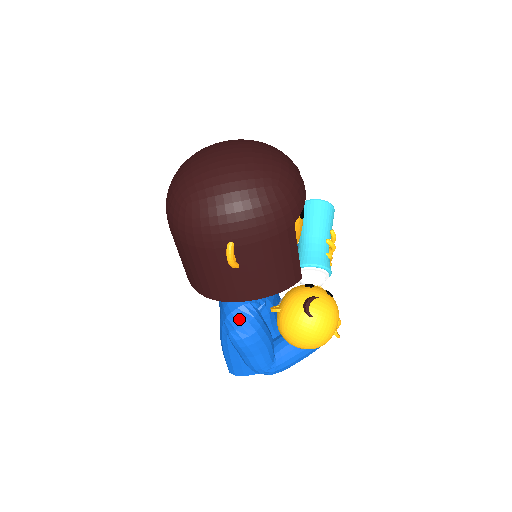
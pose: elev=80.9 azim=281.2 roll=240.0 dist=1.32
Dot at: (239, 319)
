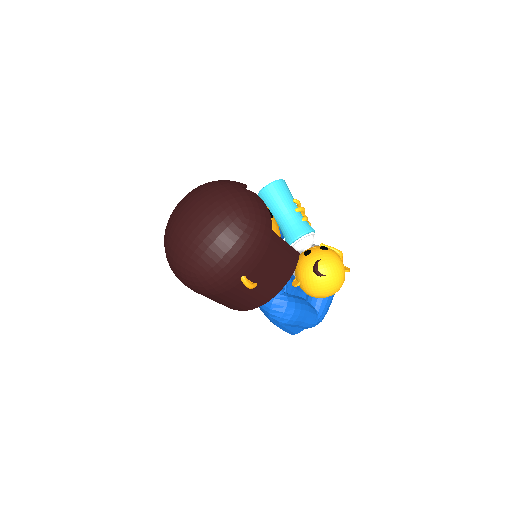
Dot at: (278, 310)
